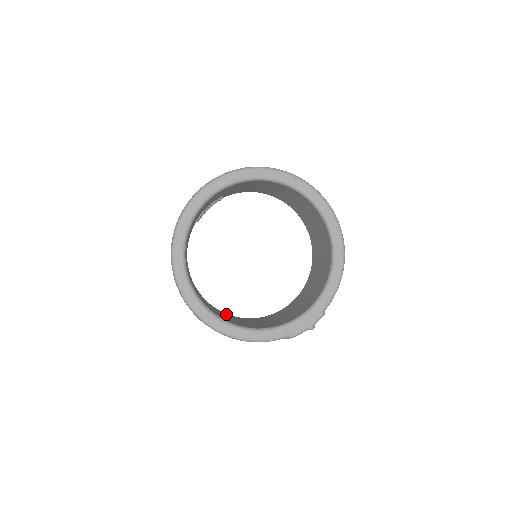
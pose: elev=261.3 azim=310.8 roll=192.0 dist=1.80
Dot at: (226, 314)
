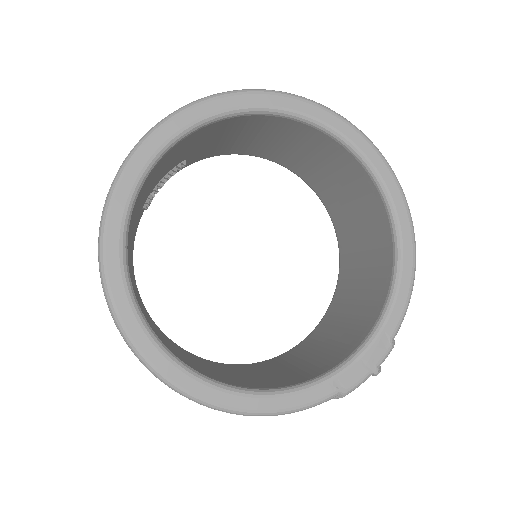
Dot at: (213, 363)
